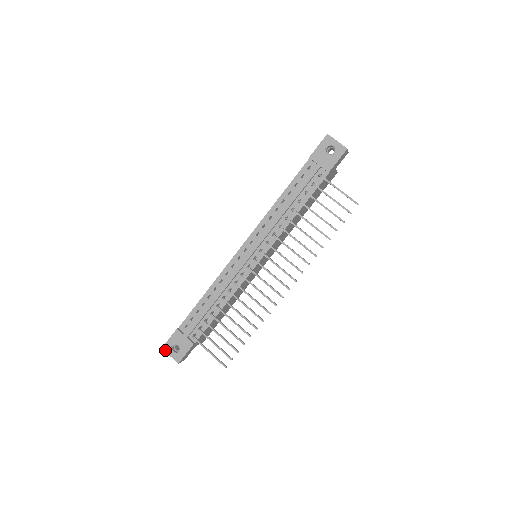
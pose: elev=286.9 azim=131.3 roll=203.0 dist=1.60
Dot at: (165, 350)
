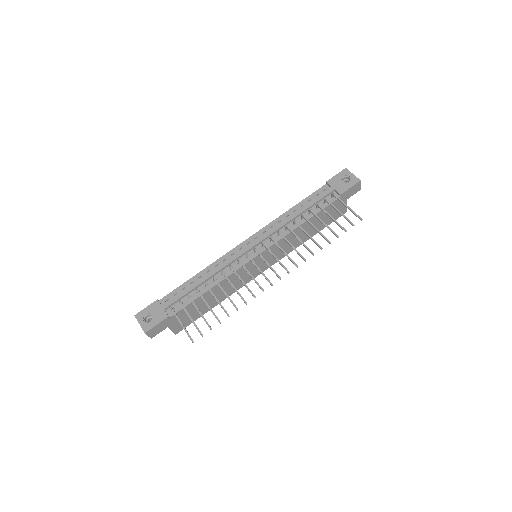
Dot at: (137, 318)
